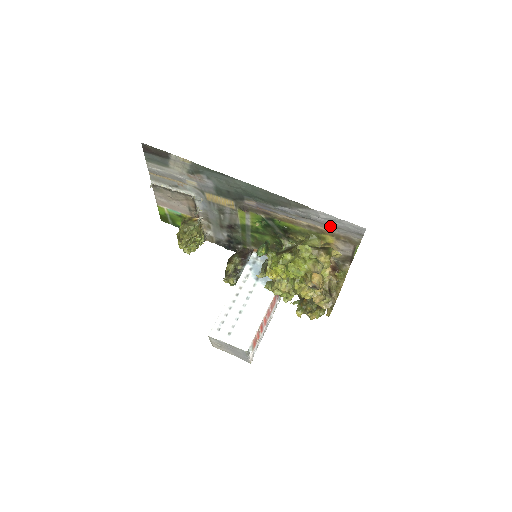
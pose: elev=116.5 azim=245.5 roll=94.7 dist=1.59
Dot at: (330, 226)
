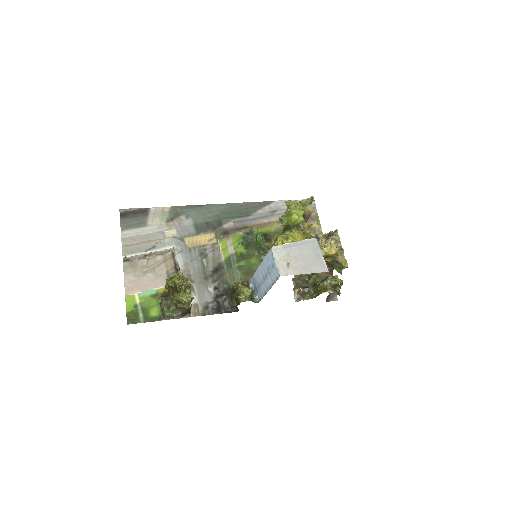
Dot at: occluded
